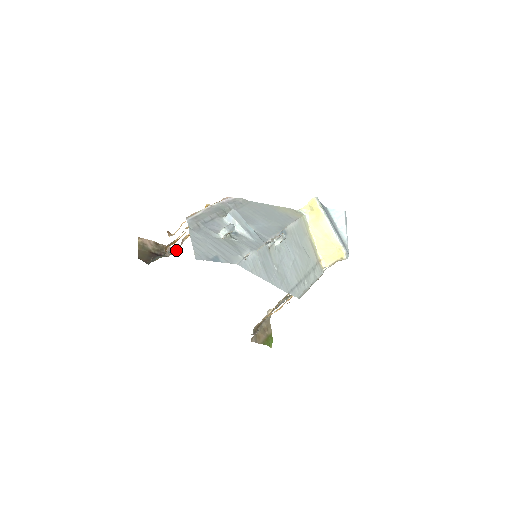
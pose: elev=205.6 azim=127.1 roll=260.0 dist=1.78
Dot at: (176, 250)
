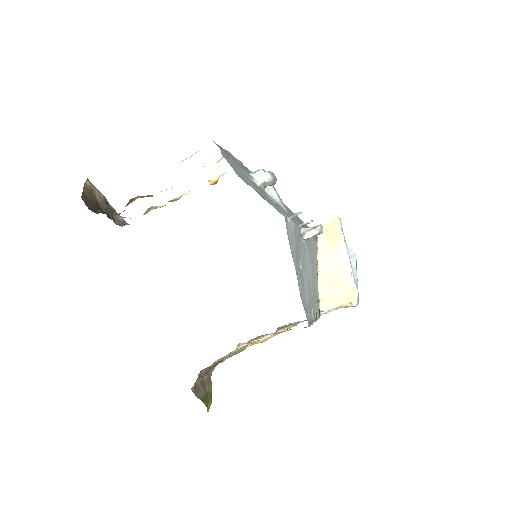
Dot at: (127, 224)
